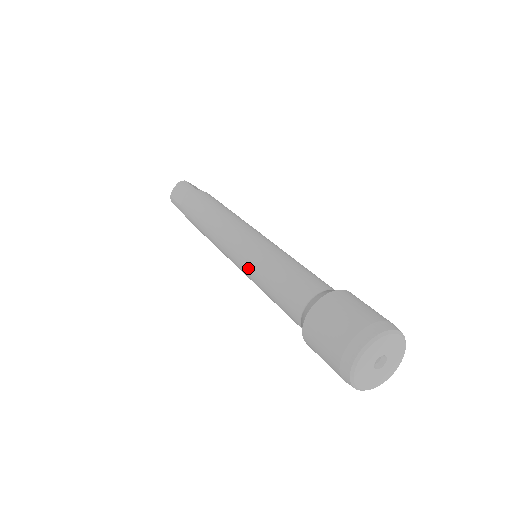
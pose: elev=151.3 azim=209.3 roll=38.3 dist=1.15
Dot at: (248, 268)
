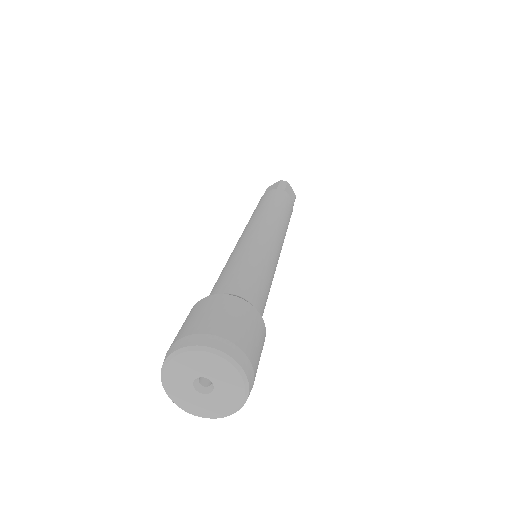
Dot at: (231, 254)
